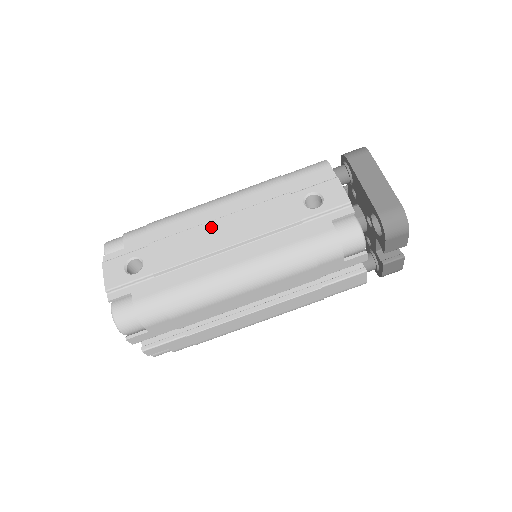
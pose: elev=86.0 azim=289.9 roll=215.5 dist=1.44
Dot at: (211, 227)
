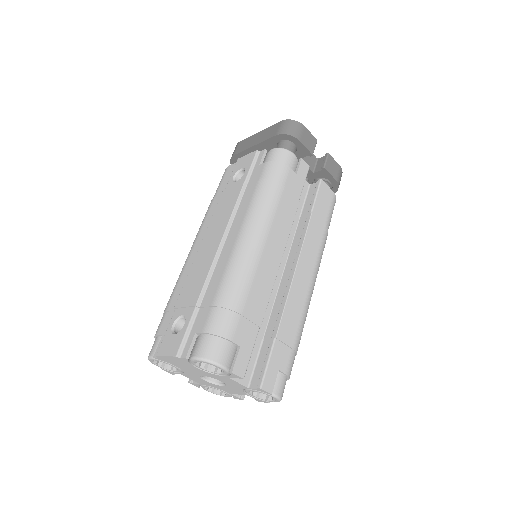
Dot at: (201, 251)
